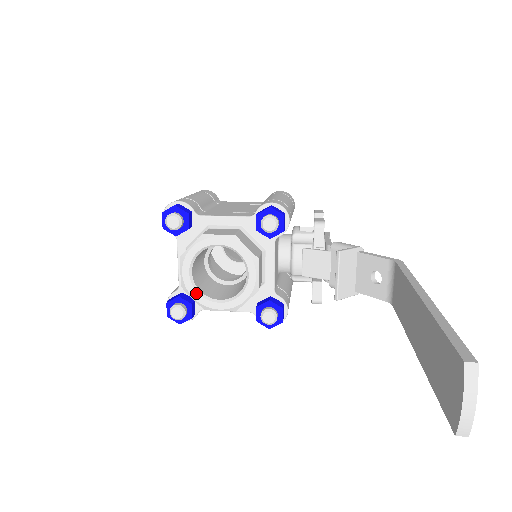
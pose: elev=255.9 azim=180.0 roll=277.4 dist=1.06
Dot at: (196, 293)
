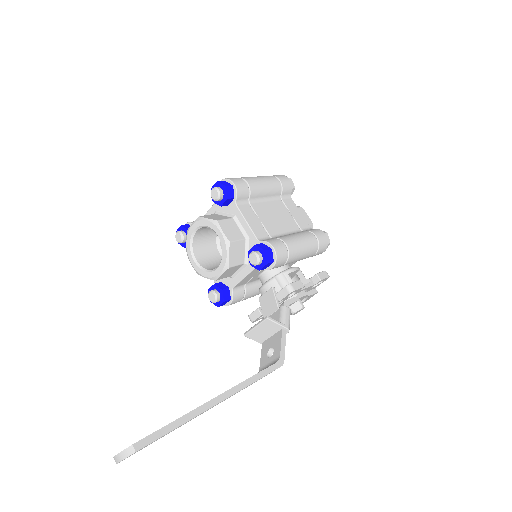
Dot at: (189, 243)
